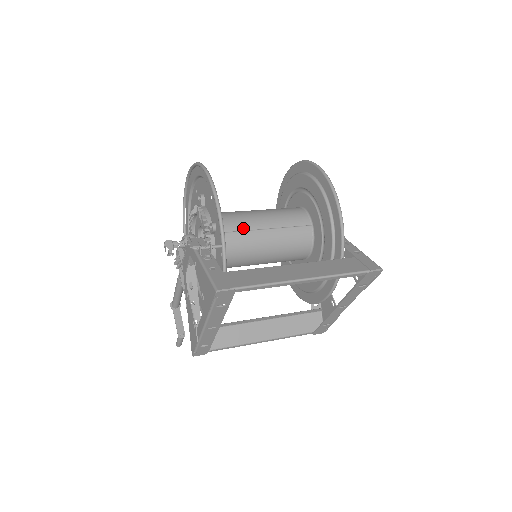
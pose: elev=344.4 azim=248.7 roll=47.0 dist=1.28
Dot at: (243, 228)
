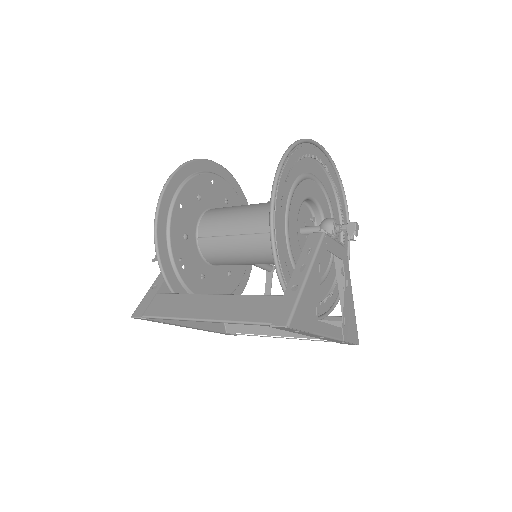
Dot at: (223, 233)
